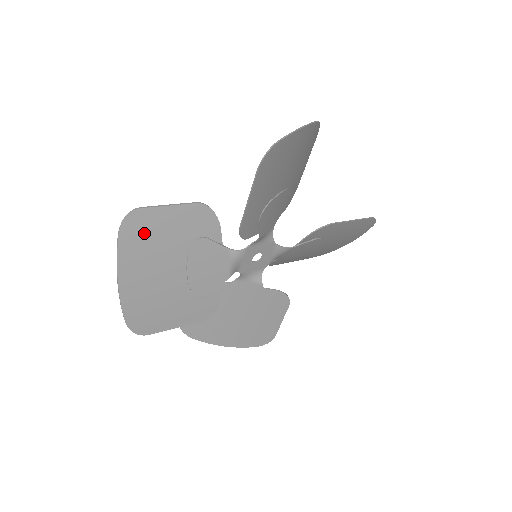
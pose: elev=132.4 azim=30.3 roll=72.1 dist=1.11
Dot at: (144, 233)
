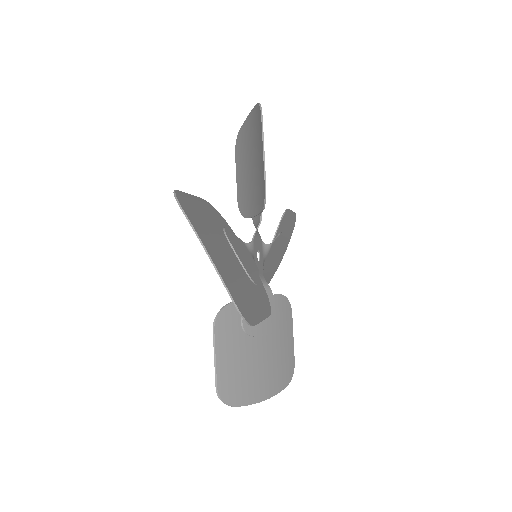
Dot at: (194, 212)
